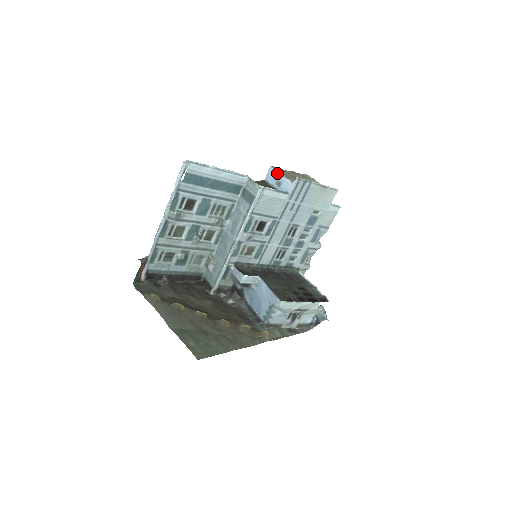
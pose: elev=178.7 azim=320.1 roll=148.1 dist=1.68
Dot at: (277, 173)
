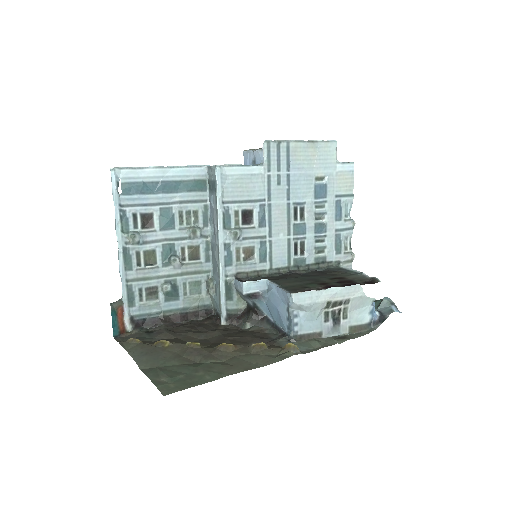
Dot at: (249, 152)
